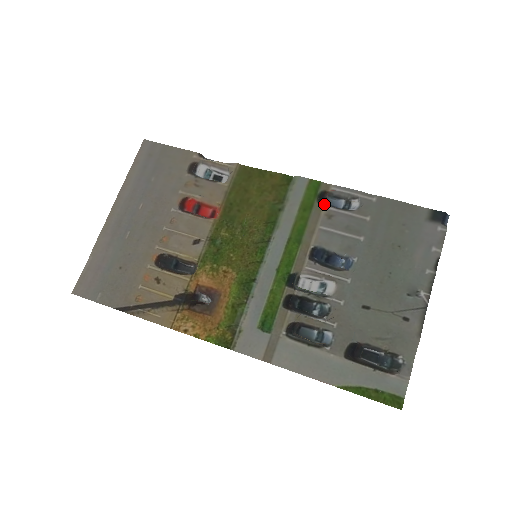
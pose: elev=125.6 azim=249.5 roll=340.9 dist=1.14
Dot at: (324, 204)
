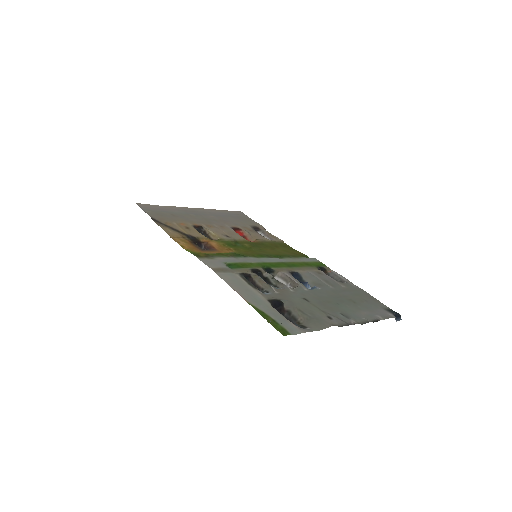
Dot at: (320, 270)
